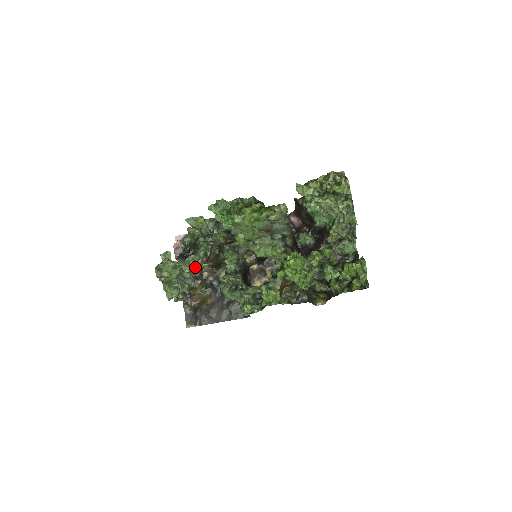
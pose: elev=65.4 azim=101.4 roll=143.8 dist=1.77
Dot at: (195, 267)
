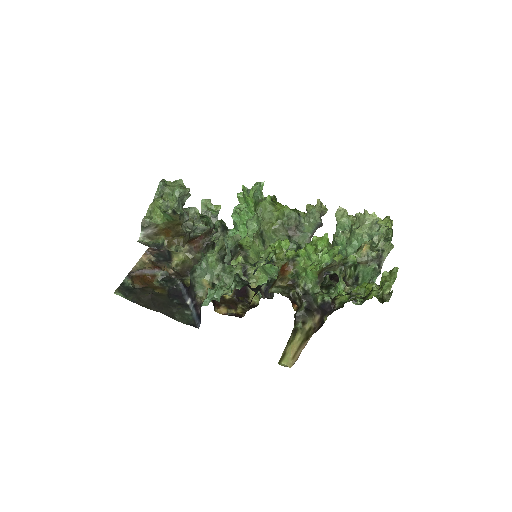
Dot at: (192, 220)
